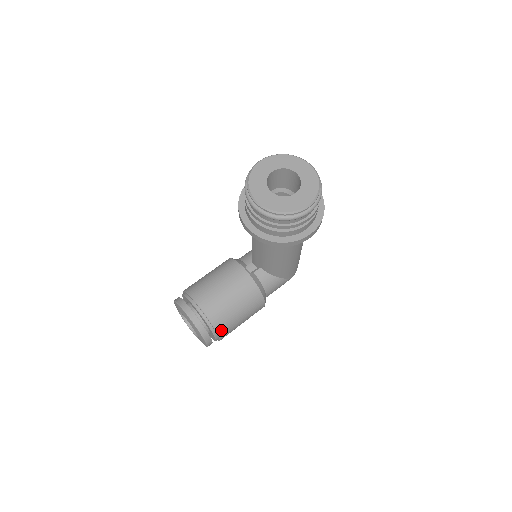
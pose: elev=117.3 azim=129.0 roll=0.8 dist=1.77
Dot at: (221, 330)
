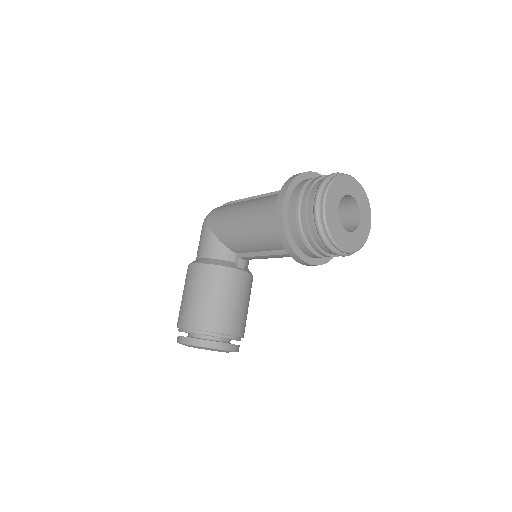
Dot at: occluded
